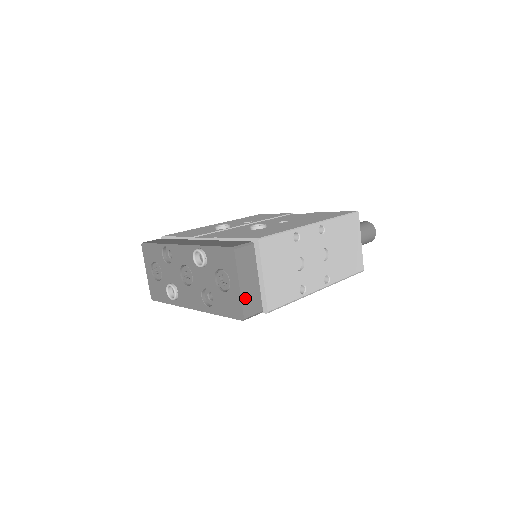
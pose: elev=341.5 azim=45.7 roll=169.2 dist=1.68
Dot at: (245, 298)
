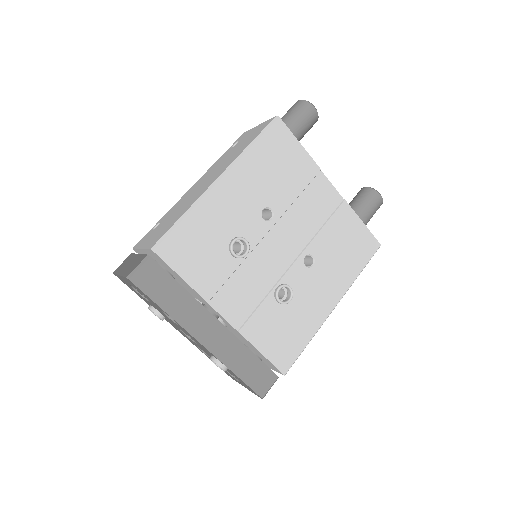
Dot at: occluded
